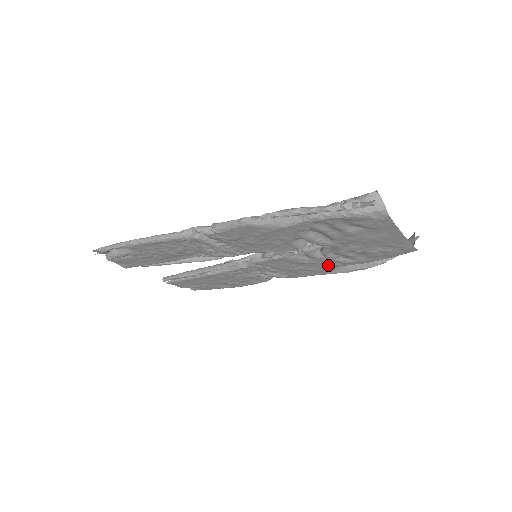
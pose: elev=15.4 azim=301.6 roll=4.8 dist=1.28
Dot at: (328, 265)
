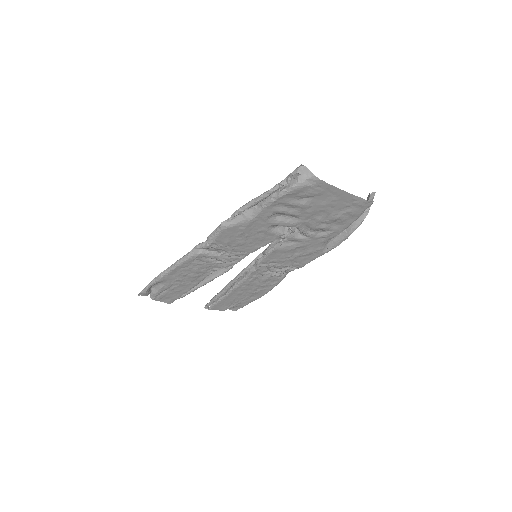
Dot at: (316, 244)
